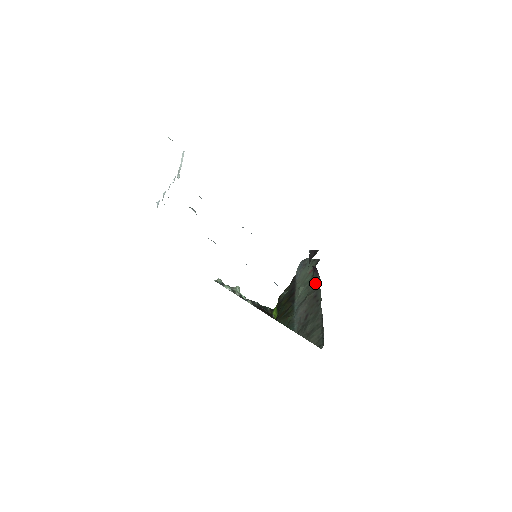
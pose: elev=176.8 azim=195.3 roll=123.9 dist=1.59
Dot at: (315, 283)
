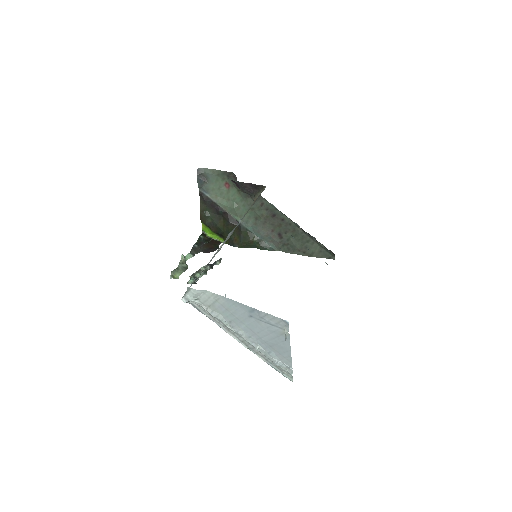
Dot at: (257, 202)
